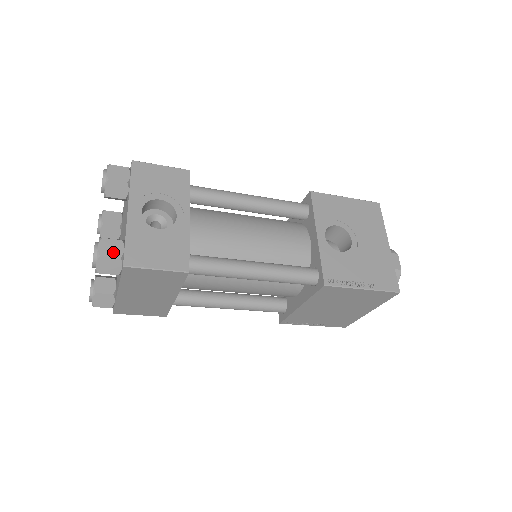
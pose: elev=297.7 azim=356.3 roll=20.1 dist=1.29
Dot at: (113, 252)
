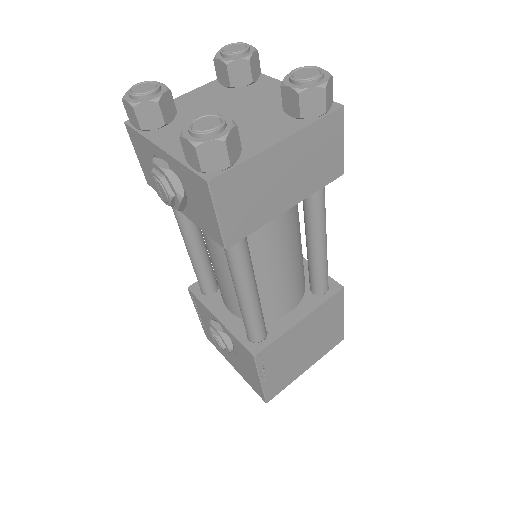
Dot at: occluded
